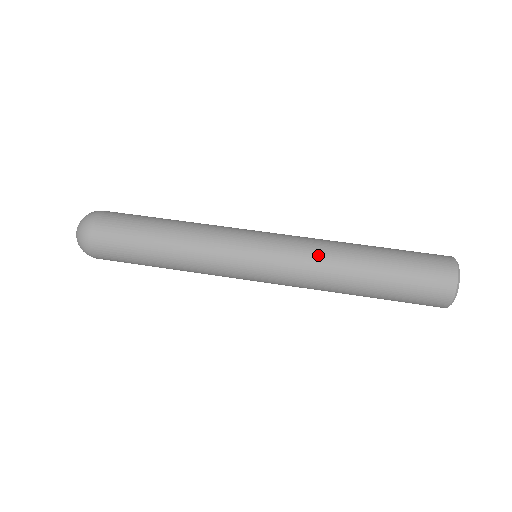
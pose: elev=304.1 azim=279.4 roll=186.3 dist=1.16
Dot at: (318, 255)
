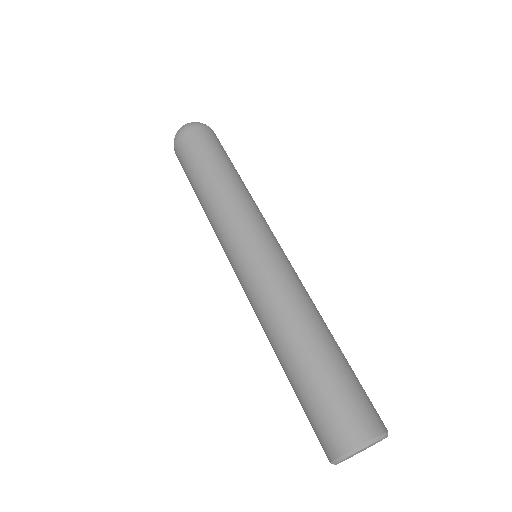
Dot at: (285, 296)
